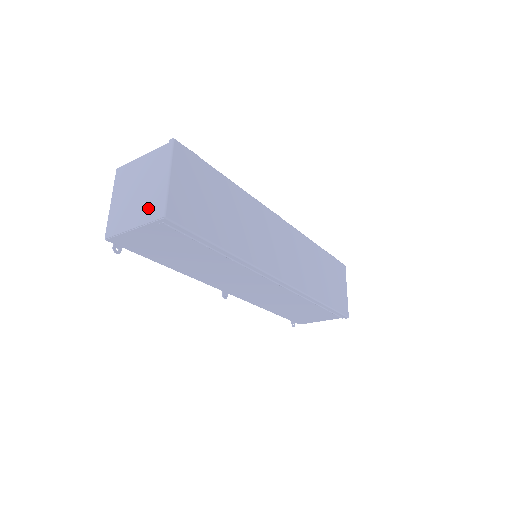
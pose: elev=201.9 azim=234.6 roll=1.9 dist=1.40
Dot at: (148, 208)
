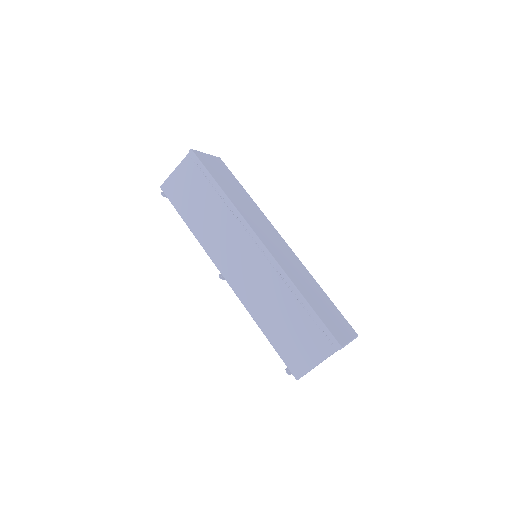
Dot at: occluded
